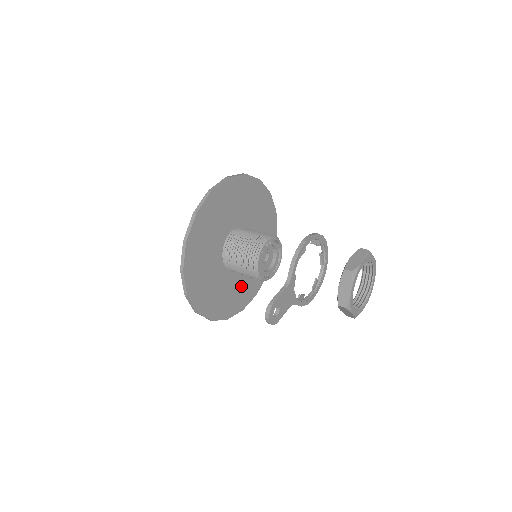
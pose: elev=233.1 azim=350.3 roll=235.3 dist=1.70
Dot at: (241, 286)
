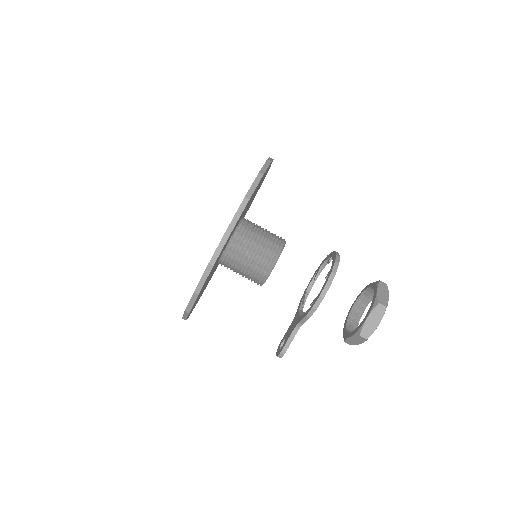
Dot at: occluded
